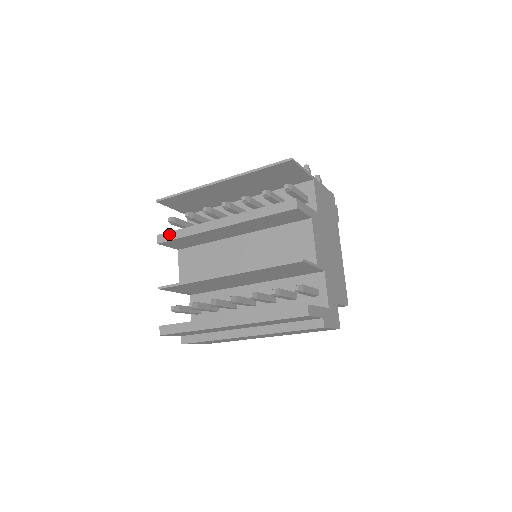
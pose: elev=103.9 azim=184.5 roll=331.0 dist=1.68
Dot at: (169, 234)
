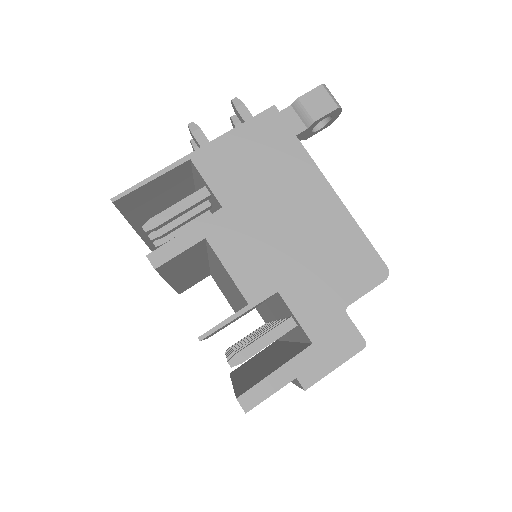
Dot at: occluded
